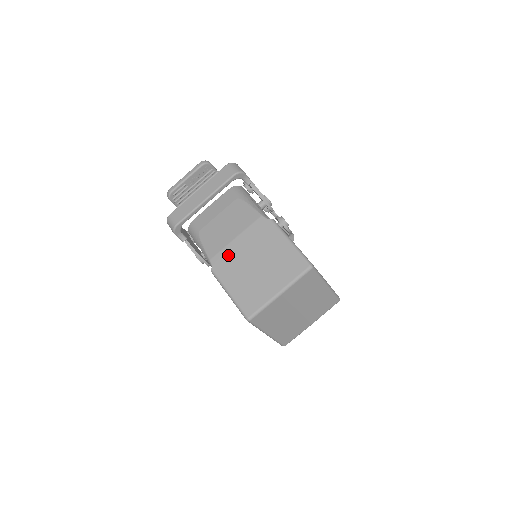
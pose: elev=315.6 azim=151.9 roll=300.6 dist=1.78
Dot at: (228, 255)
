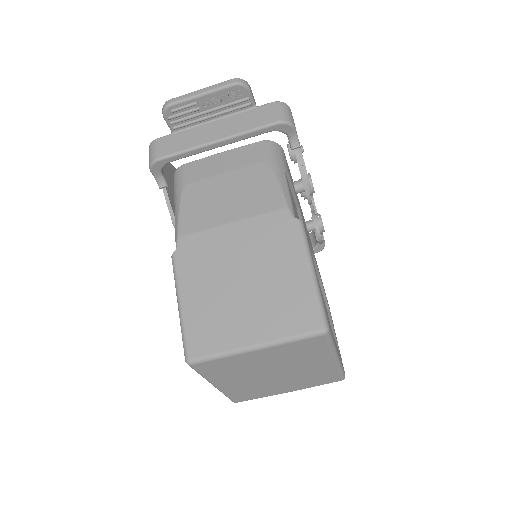
Dot at: (207, 244)
